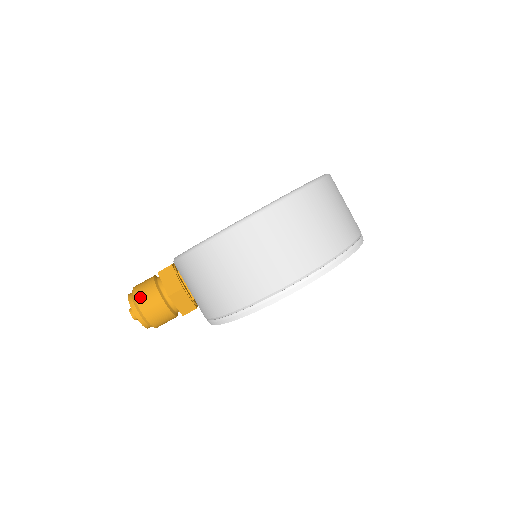
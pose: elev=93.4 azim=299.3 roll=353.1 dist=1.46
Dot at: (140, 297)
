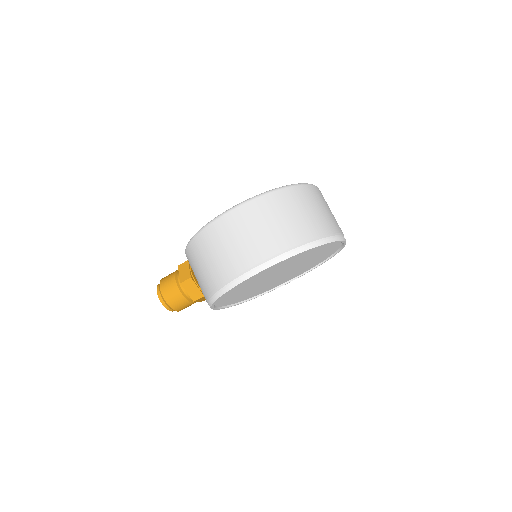
Dot at: (163, 284)
